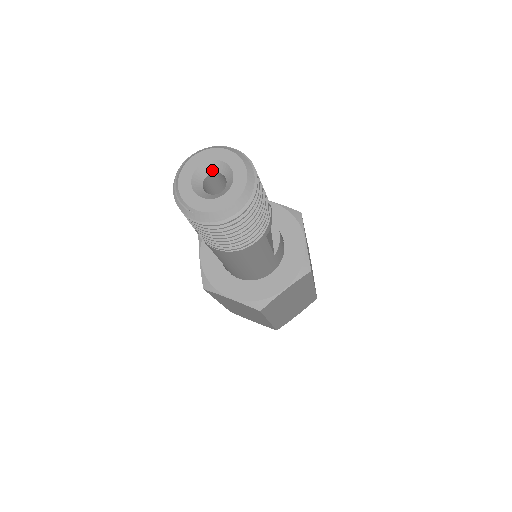
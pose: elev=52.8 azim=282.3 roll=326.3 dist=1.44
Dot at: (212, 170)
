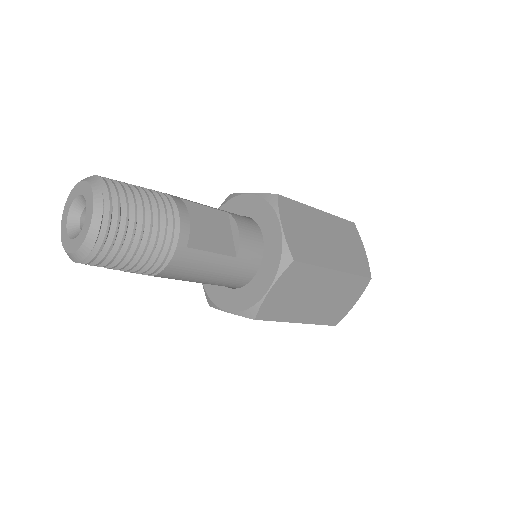
Dot at: (82, 206)
